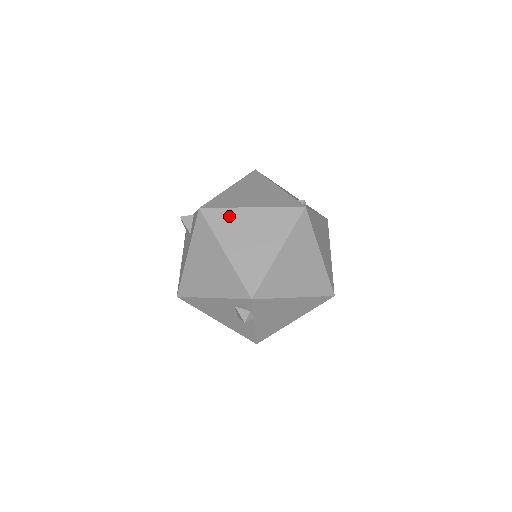
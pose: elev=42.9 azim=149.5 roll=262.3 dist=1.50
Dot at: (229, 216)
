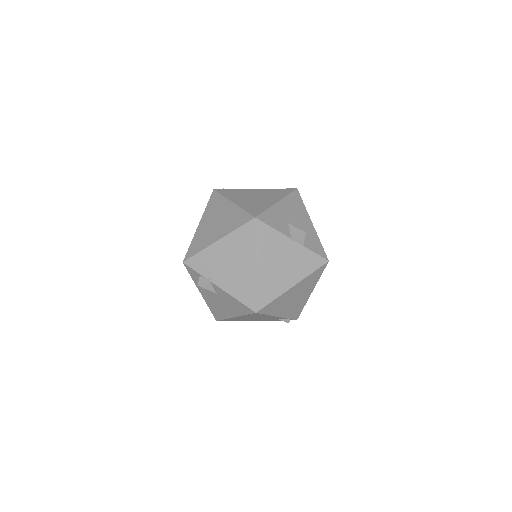
Dot at: occluded
